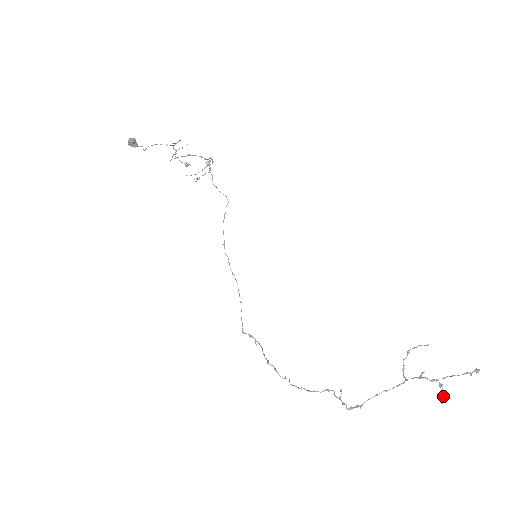
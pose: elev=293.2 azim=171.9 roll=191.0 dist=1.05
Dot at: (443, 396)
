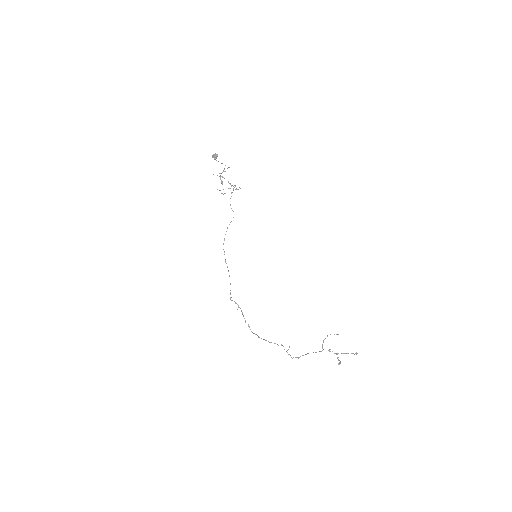
Dot at: (340, 362)
